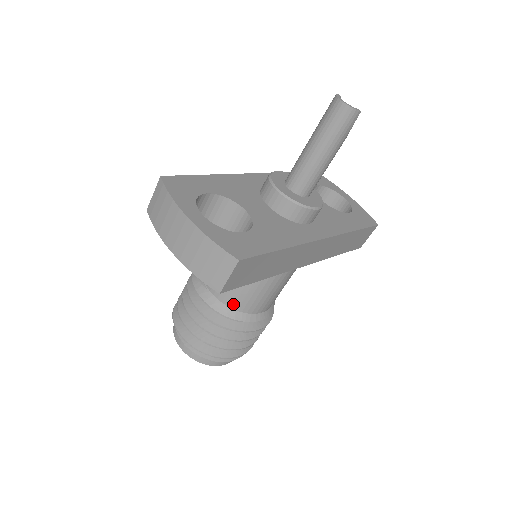
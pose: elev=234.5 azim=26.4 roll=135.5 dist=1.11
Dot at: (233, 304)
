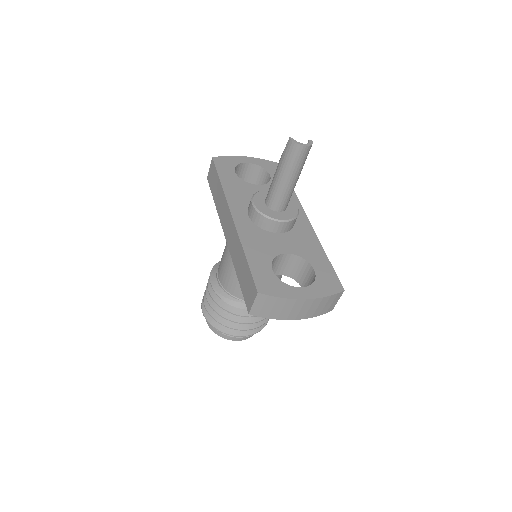
Dot at: occluded
